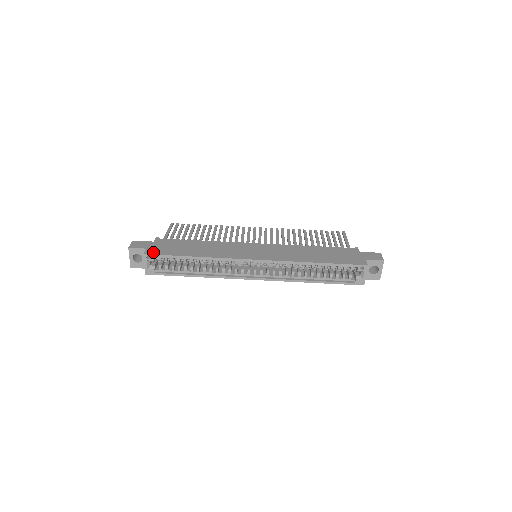
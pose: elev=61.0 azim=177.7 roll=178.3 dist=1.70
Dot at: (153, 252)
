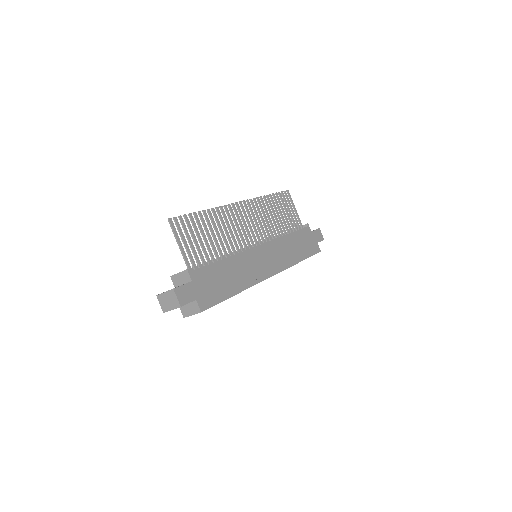
Dot at: (206, 304)
